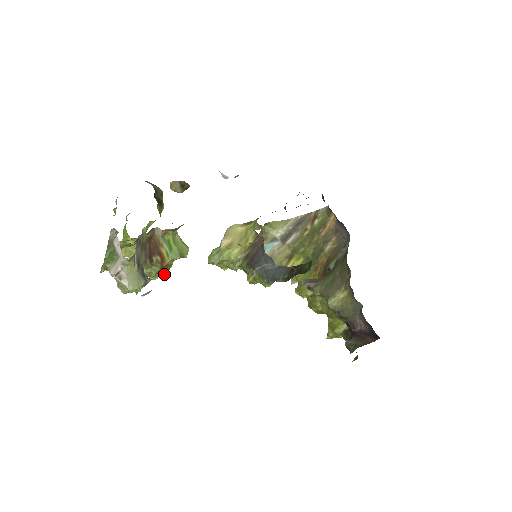
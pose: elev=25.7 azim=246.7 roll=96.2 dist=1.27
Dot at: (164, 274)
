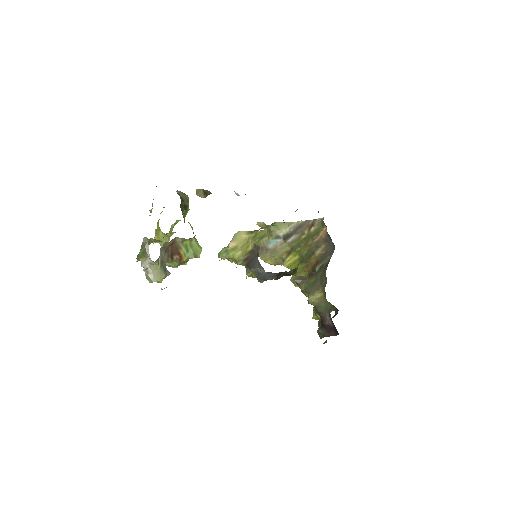
Dot at: occluded
